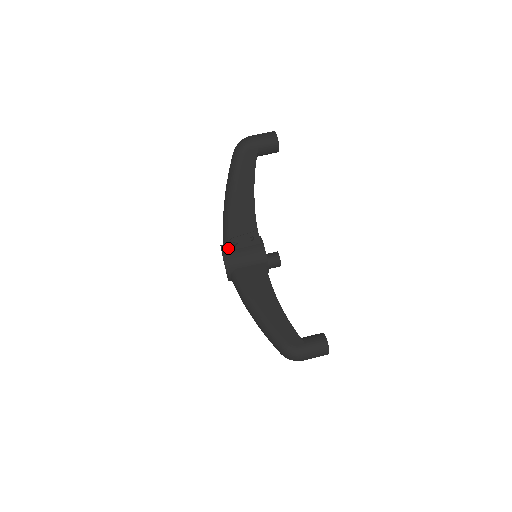
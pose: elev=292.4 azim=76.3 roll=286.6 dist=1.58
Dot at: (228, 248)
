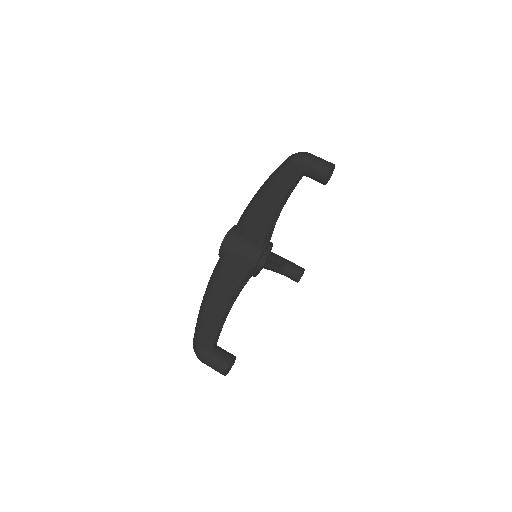
Dot at: (235, 232)
